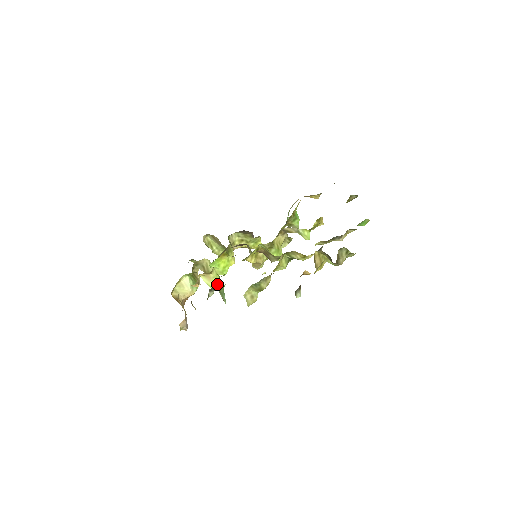
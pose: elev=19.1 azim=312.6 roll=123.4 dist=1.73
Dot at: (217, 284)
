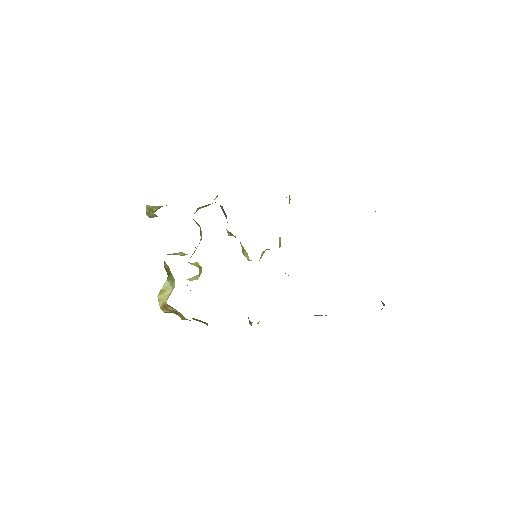
Dot at: occluded
